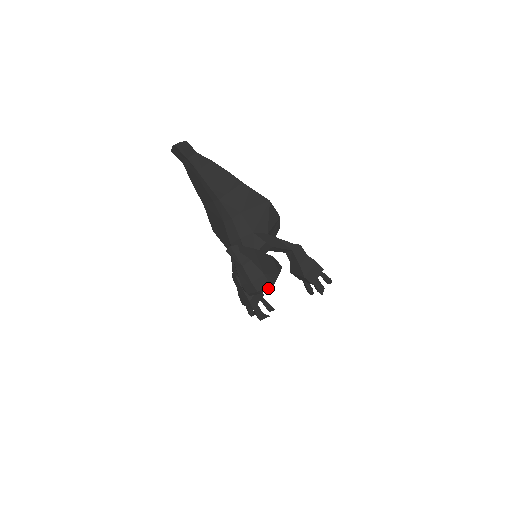
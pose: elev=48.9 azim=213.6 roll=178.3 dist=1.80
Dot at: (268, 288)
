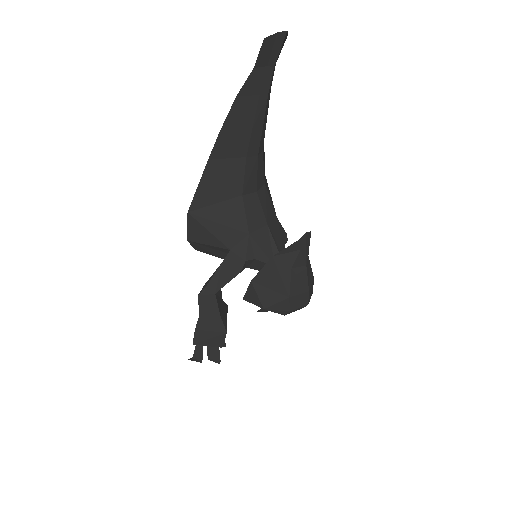
Dot at: occluded
